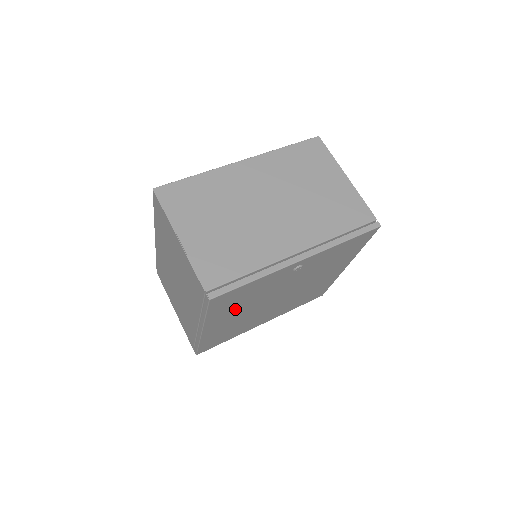
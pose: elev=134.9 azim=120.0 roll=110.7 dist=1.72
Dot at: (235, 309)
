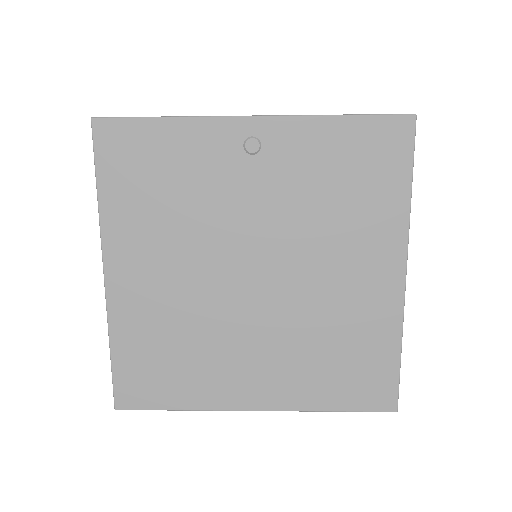
Dot at: (155, 226)
